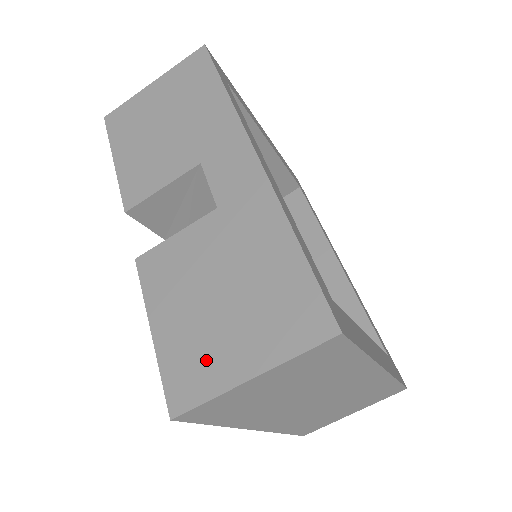
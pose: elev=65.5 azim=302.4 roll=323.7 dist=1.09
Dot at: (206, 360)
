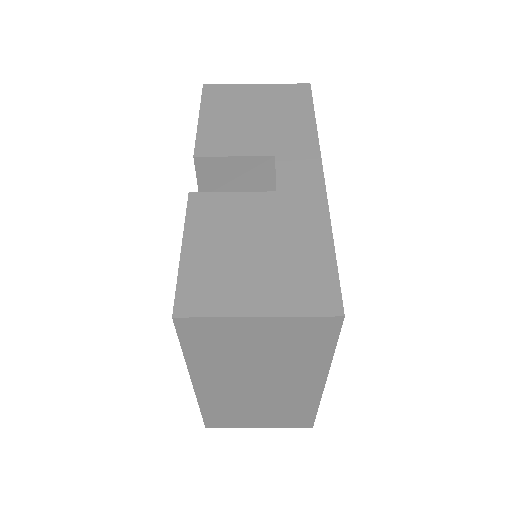
Dot at: (224, 288)
